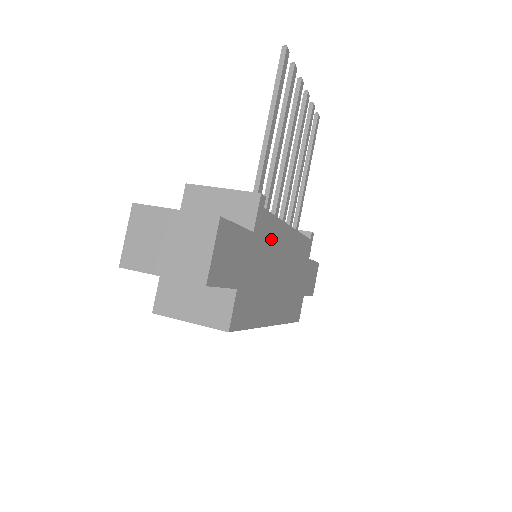
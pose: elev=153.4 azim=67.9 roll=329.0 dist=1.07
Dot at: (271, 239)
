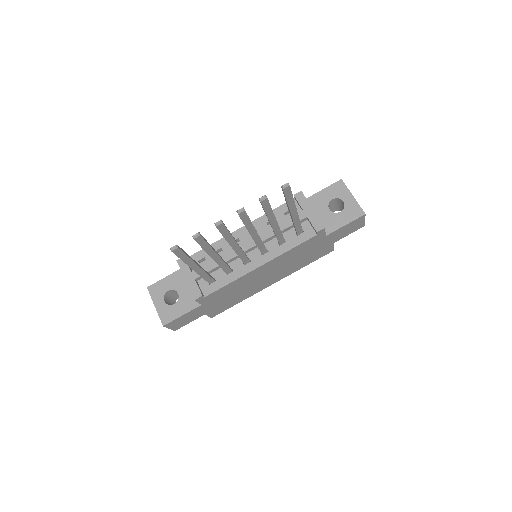
Dot at: (230, 289)
